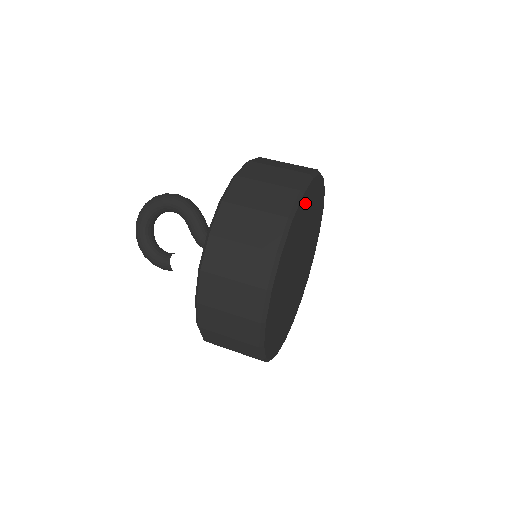
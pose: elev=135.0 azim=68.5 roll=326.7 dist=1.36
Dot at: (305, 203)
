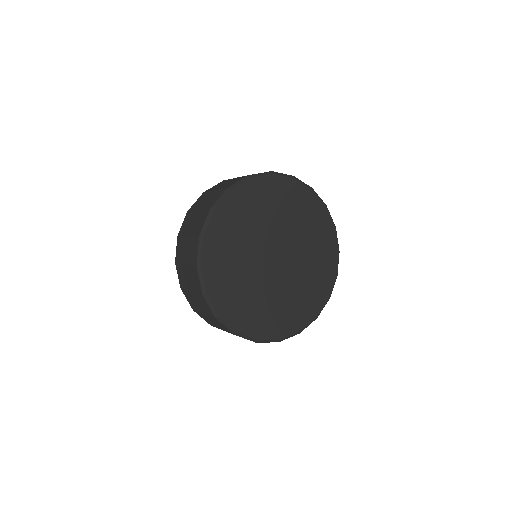
Dot at: (245, 198)
